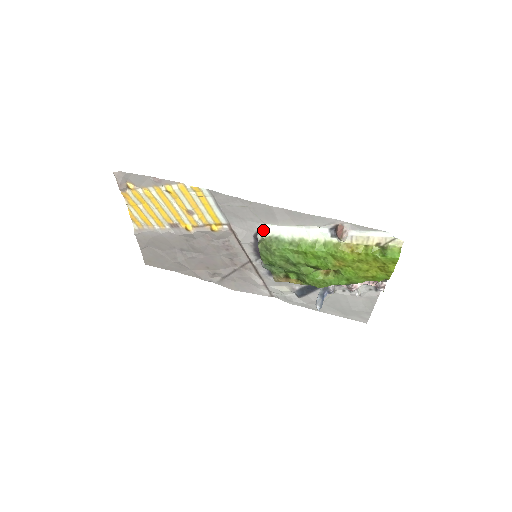
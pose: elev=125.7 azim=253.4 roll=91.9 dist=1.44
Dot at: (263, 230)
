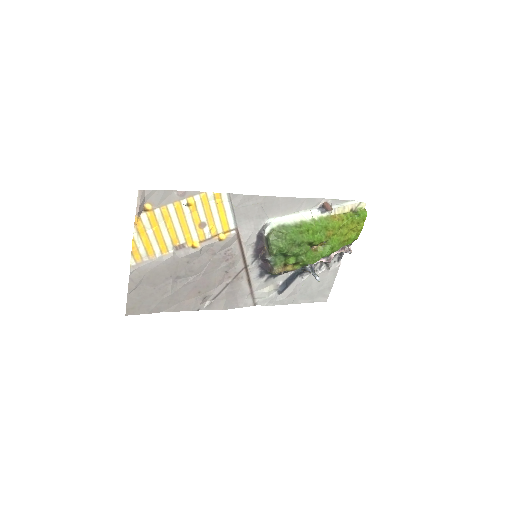
Dot at: (270, 223)
